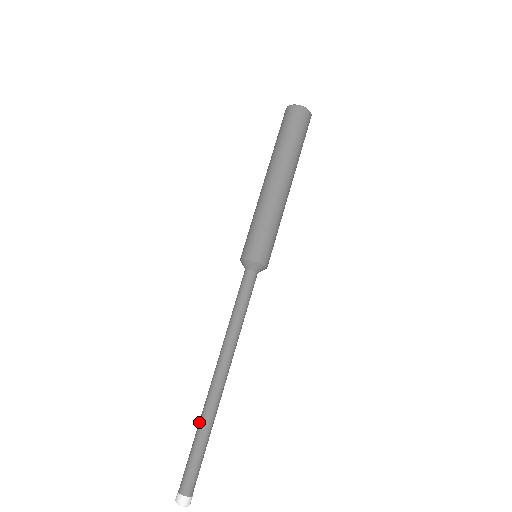
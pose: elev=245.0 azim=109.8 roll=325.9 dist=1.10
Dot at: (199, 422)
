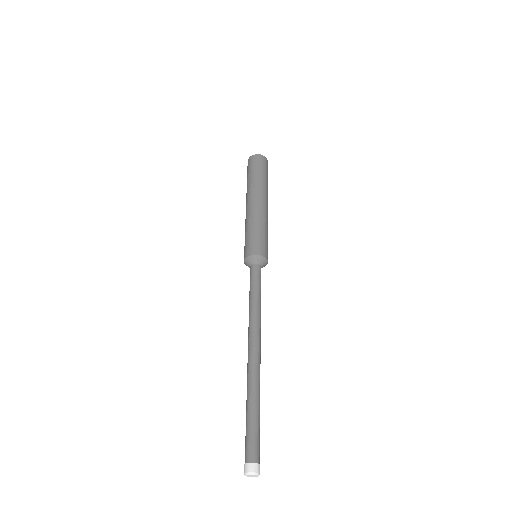
Dot at: occluded
